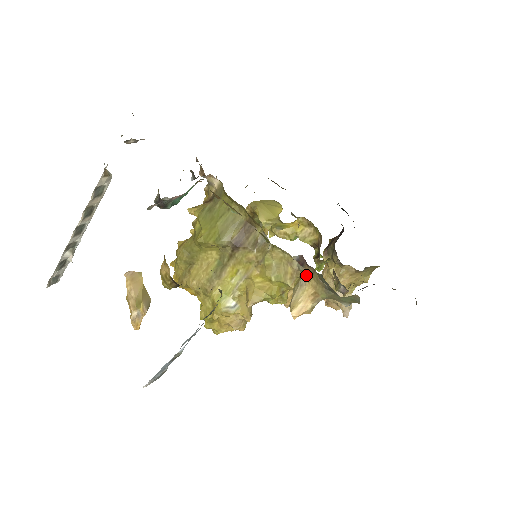
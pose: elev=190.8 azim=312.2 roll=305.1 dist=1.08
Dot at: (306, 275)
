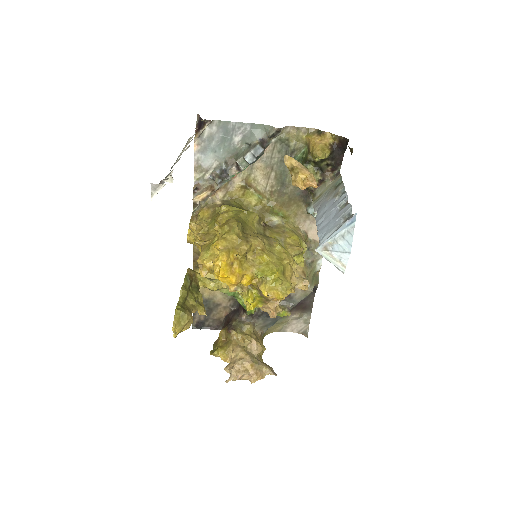
Dot at: occluded
